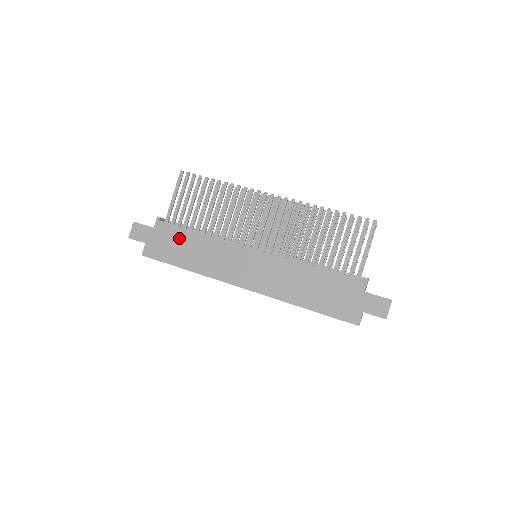
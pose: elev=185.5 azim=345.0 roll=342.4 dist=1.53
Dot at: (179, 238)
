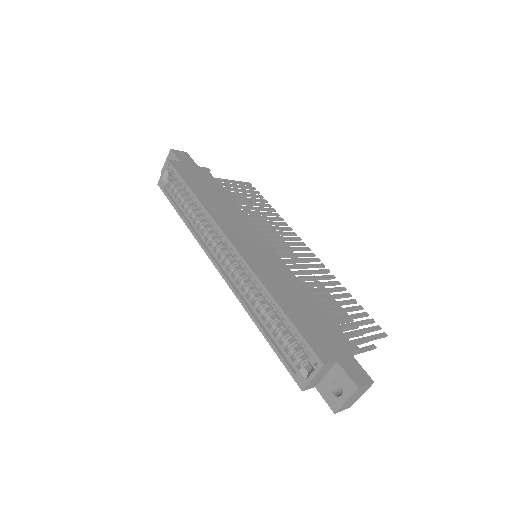
Dot at: (212, 185)
